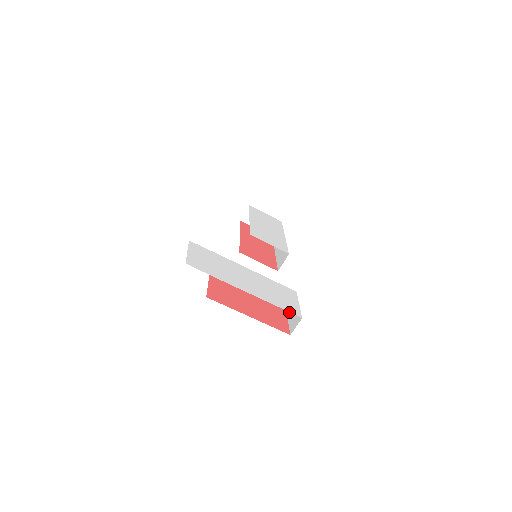
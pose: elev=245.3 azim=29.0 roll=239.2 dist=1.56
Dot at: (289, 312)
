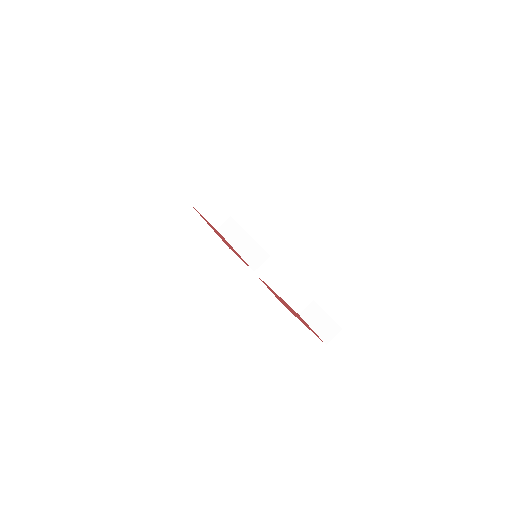
Dot at: (310, 320)
